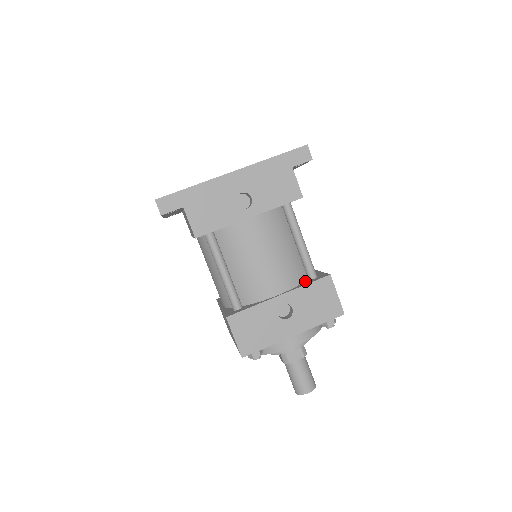
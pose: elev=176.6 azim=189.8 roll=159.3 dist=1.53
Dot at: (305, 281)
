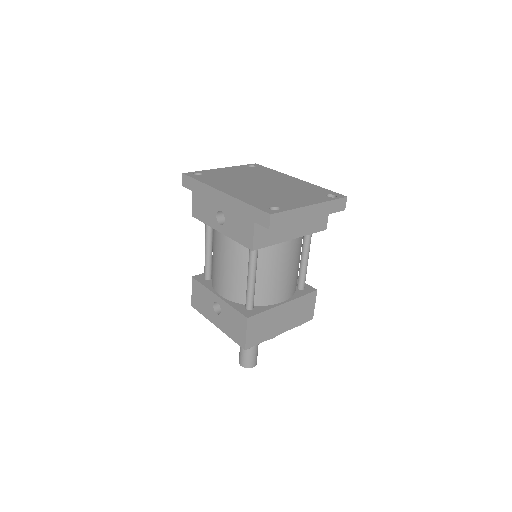
Dot at: (244, 304)
